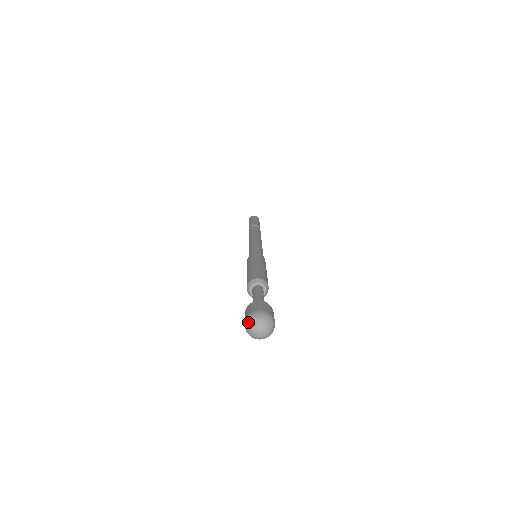
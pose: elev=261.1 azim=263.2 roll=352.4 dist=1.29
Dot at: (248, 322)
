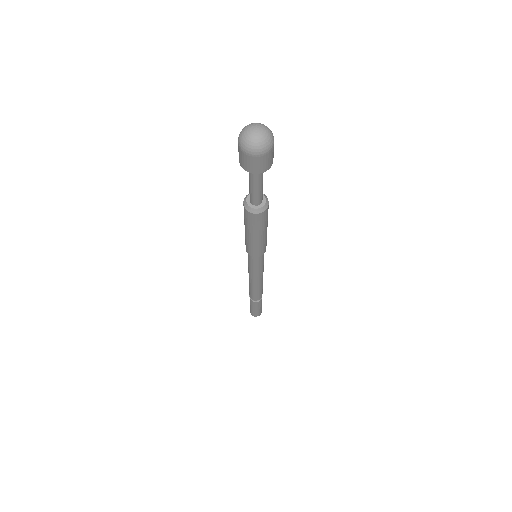
Dot at: (242, 129)
